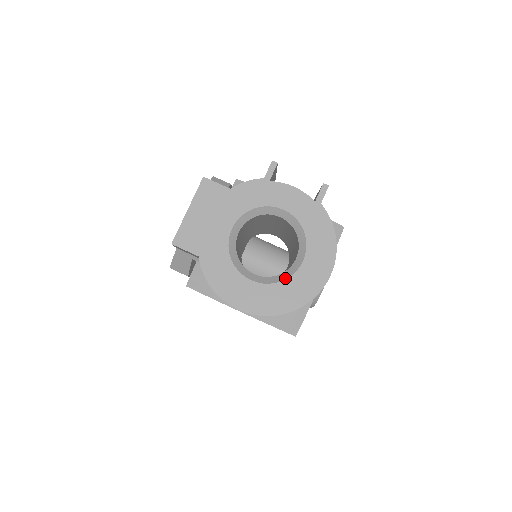
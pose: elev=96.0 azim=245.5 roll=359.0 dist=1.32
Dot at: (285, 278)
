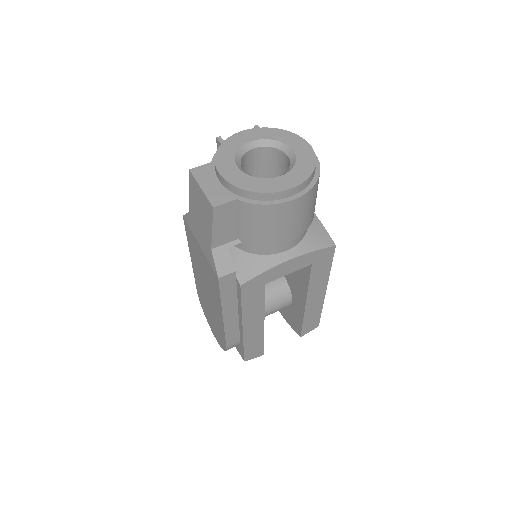
Dot at: (295, 162)
